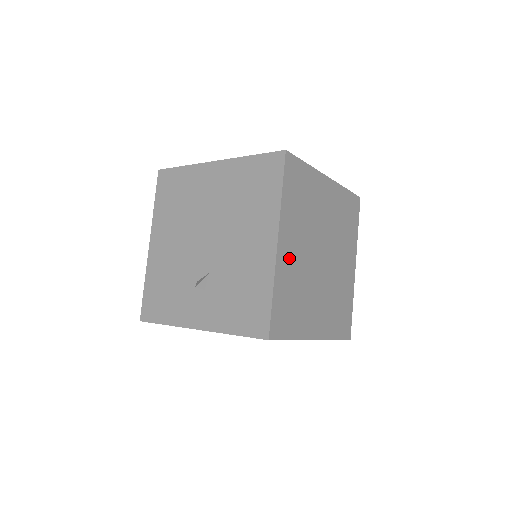
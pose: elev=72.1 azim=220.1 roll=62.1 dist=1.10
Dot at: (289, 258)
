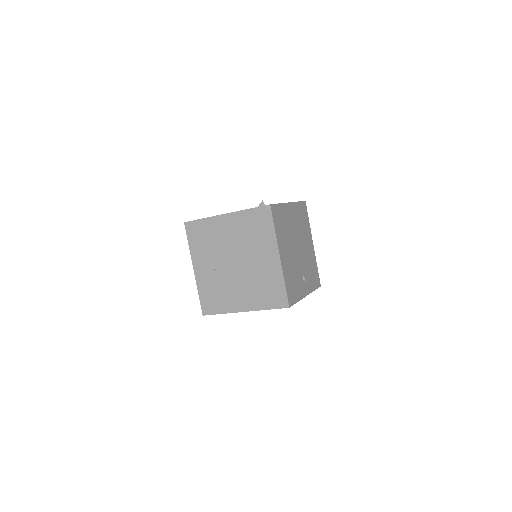
Dot at: occluded
